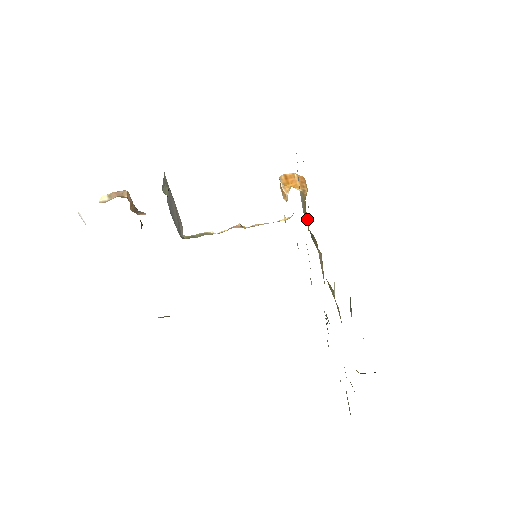
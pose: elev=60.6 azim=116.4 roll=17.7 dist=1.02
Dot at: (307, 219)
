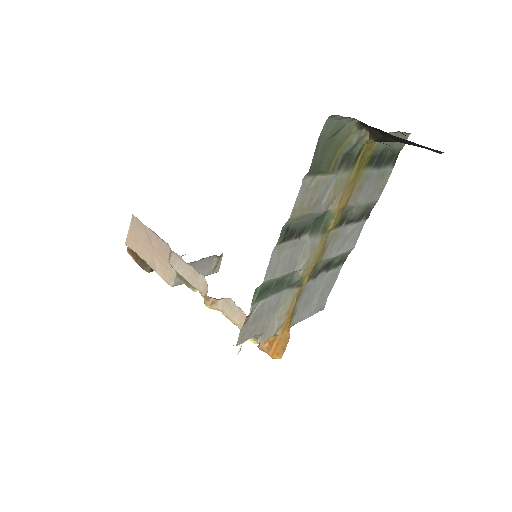
Dot at: (294, 306)
